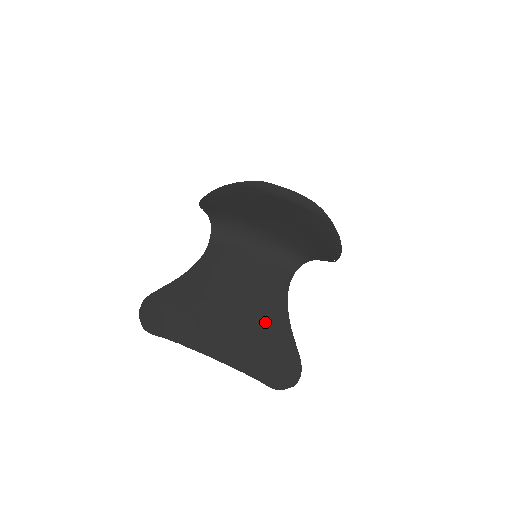
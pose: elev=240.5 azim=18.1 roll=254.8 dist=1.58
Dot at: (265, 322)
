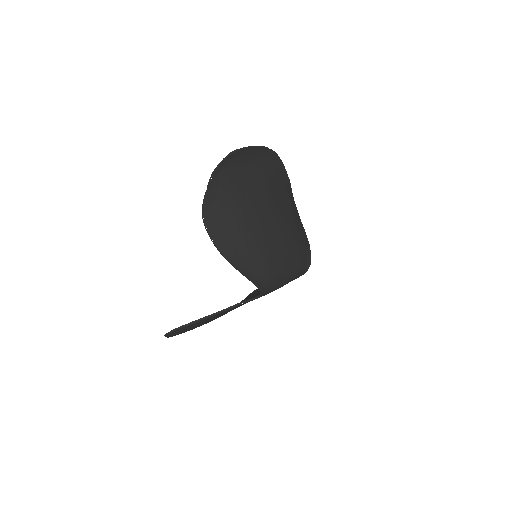
Dot at: occluded
